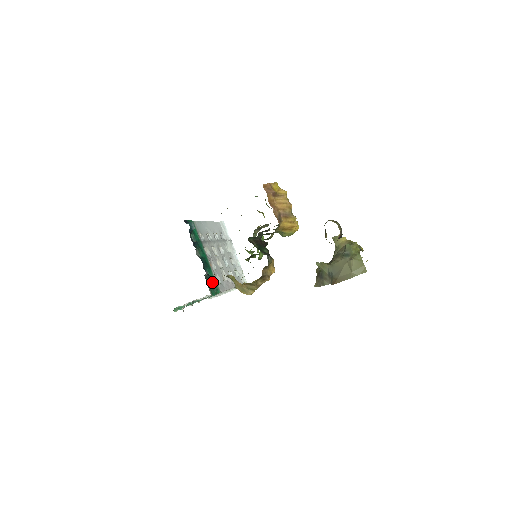
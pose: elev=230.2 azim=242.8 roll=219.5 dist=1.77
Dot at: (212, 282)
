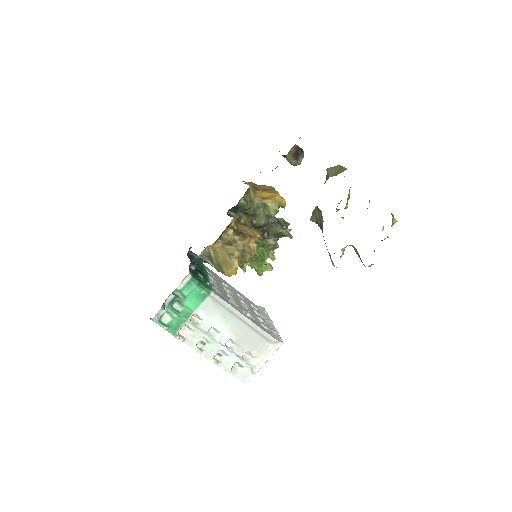
Dot at: occluded
